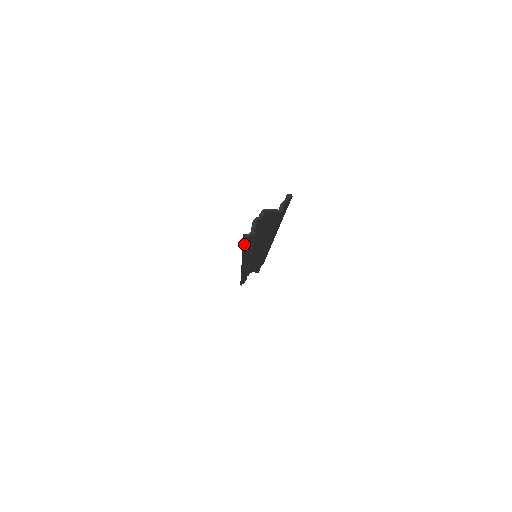
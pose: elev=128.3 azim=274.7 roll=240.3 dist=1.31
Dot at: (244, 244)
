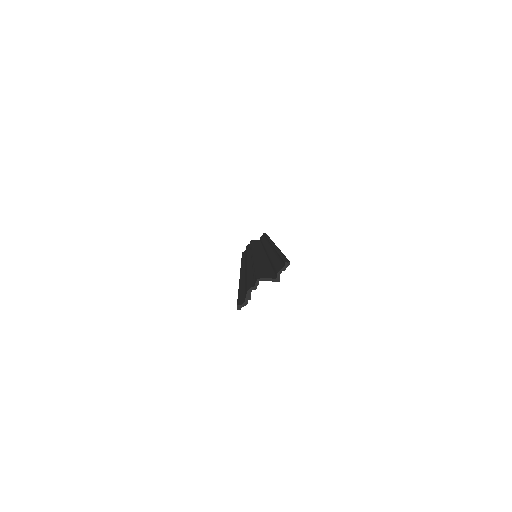
Dot at: occluded
